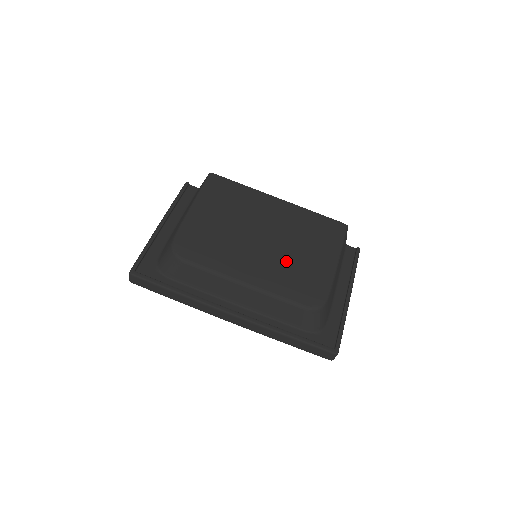
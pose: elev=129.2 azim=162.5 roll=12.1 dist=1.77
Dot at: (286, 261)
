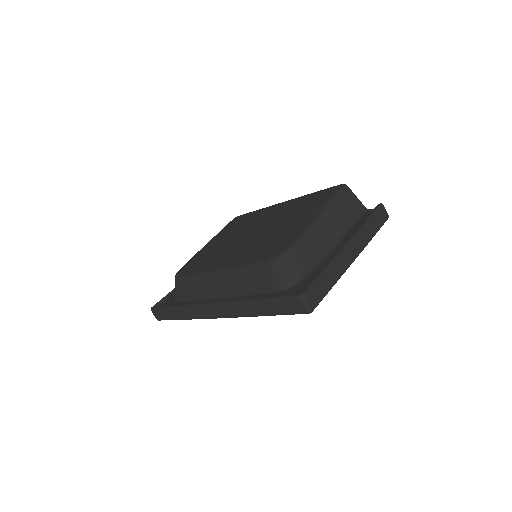
Dot at: (264, 238)
